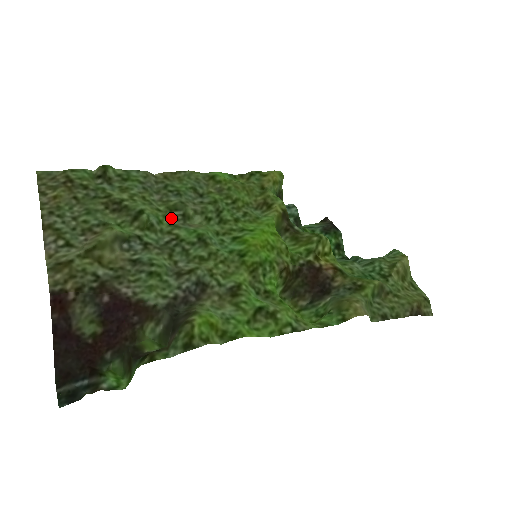
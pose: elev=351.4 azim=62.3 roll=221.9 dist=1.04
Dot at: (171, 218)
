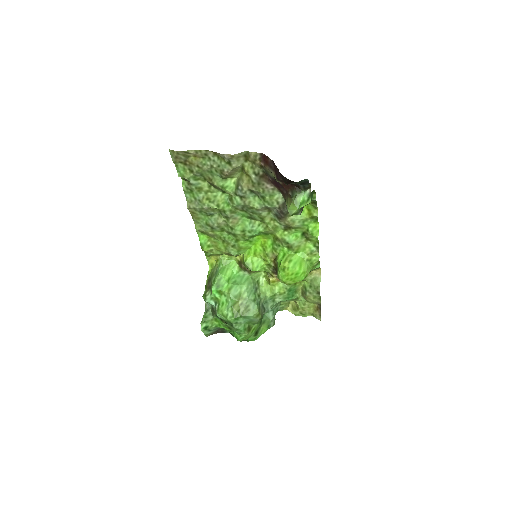
Dot at: (225, 212)
